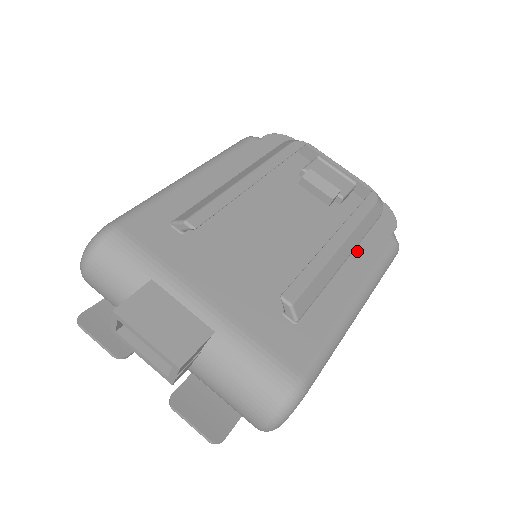
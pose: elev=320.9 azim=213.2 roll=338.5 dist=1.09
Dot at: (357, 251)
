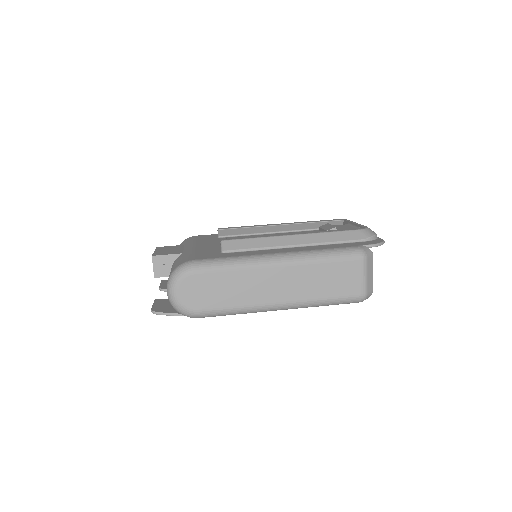
Dot at: (314, 246)
